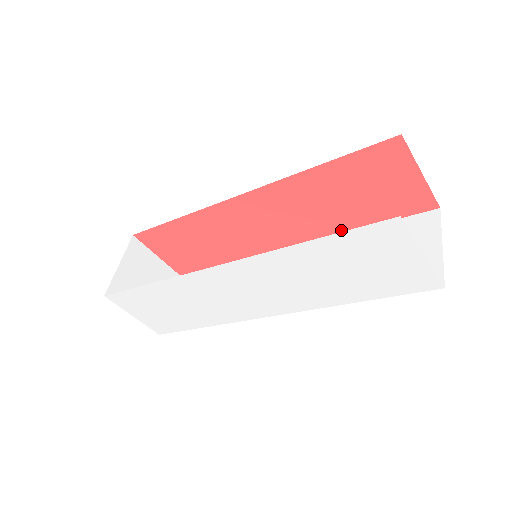
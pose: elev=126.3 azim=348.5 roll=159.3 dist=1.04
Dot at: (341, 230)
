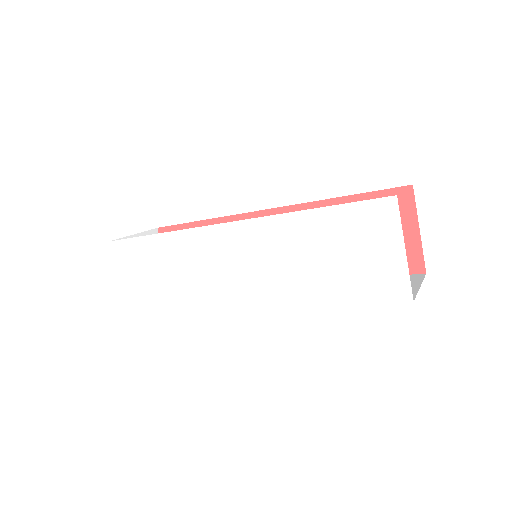
Dot at: occluded
